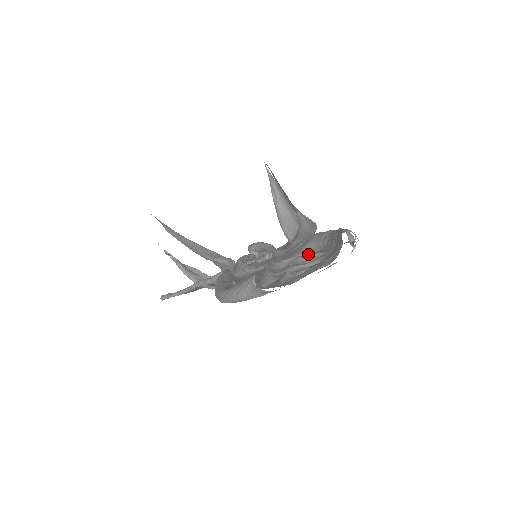
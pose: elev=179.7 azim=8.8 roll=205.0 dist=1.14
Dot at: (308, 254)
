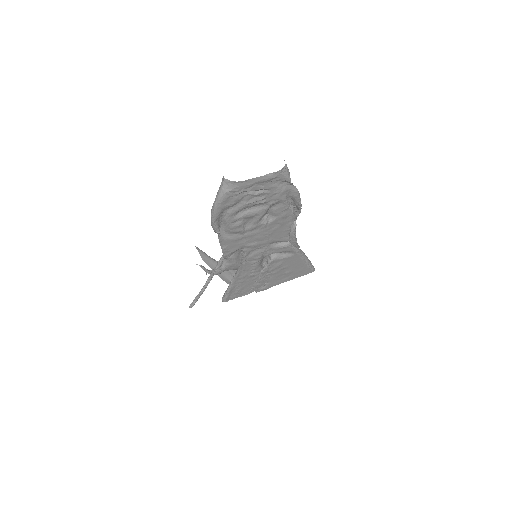
Dot at: (275, 212)
